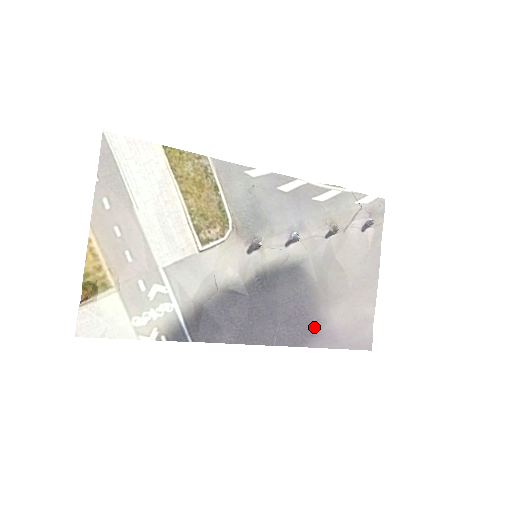
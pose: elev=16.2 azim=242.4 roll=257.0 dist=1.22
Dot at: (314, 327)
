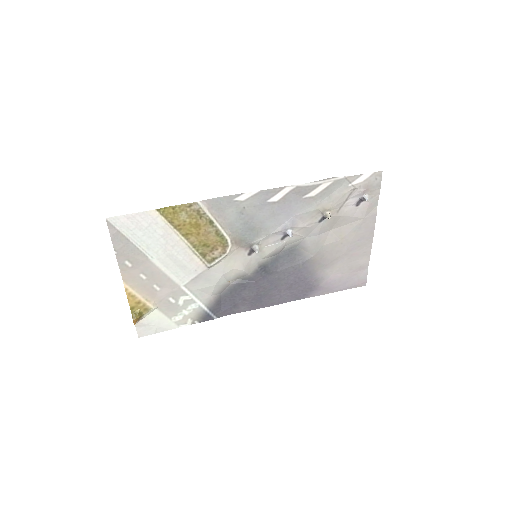
Dot at: (313, 285)
